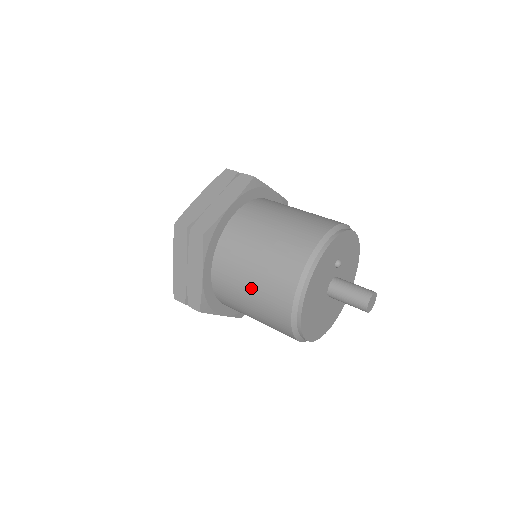
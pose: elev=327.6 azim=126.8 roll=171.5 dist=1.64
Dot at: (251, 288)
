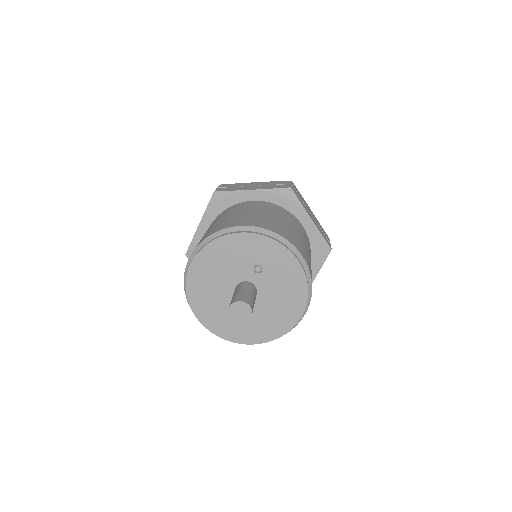
Dot at: occluded
